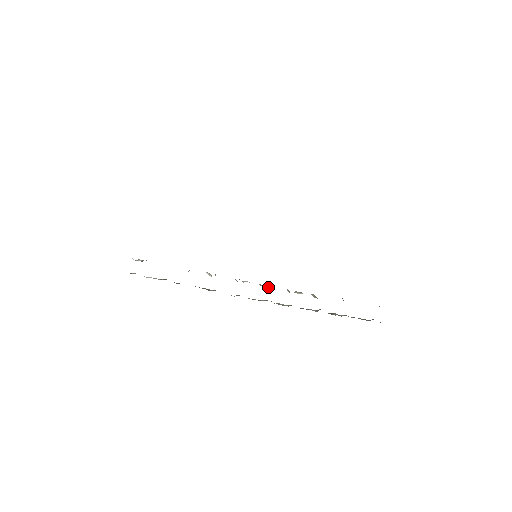
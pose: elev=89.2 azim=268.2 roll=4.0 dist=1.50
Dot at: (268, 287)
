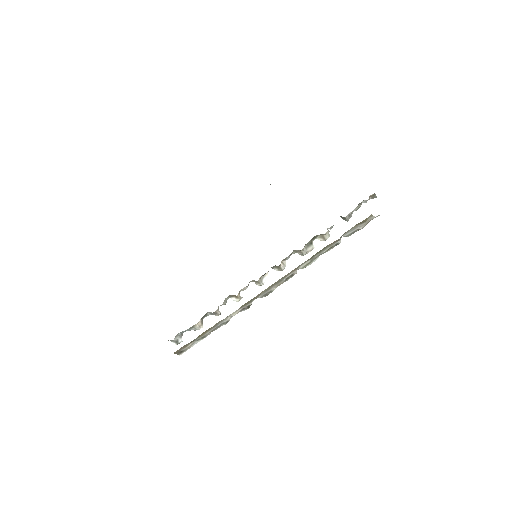
Dot at: (284, 267)
